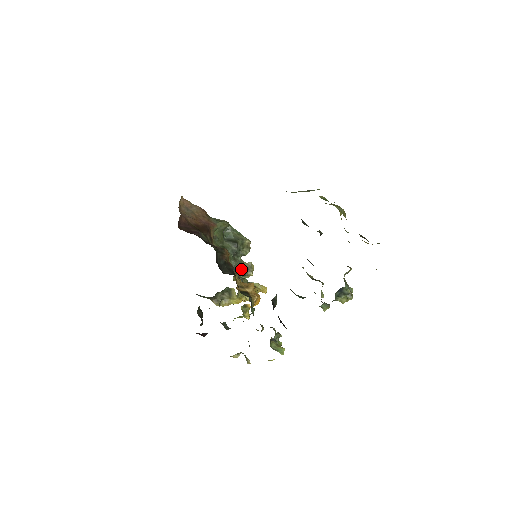
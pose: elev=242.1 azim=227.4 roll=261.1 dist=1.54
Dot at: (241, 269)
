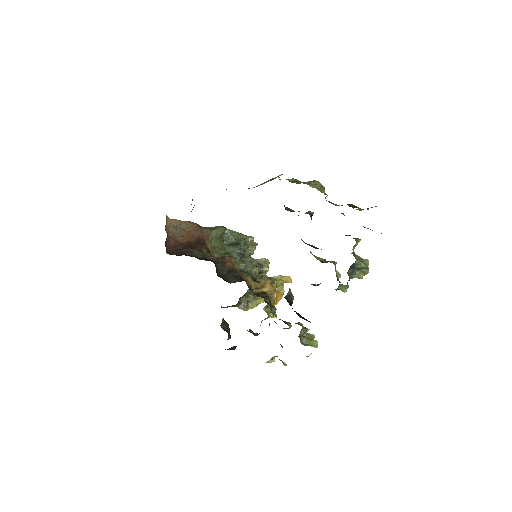
Dot at: (254, 268)
